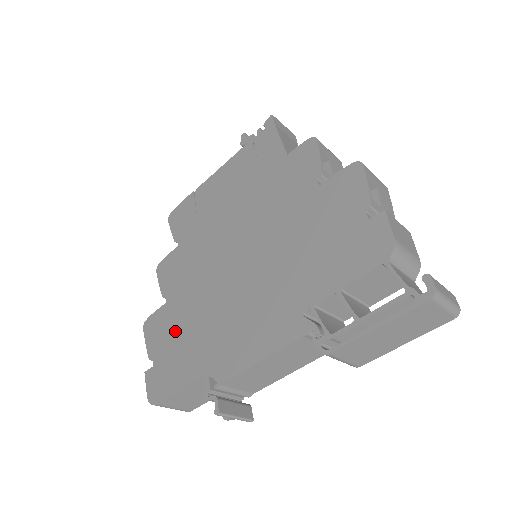
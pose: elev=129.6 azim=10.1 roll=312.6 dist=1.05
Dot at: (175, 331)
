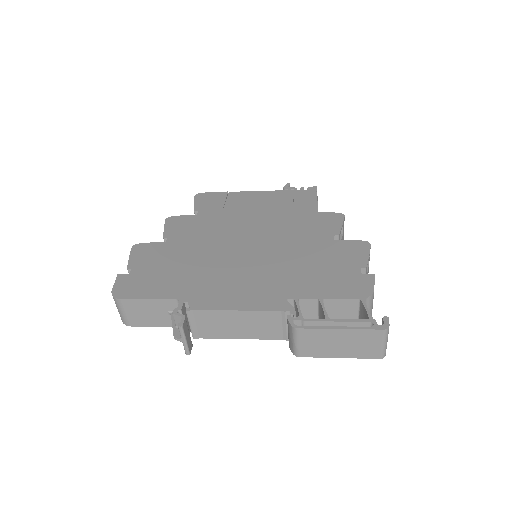
Dot at: (165, 262)
